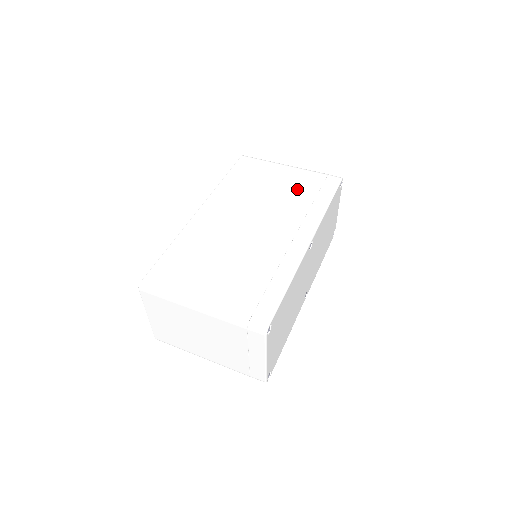
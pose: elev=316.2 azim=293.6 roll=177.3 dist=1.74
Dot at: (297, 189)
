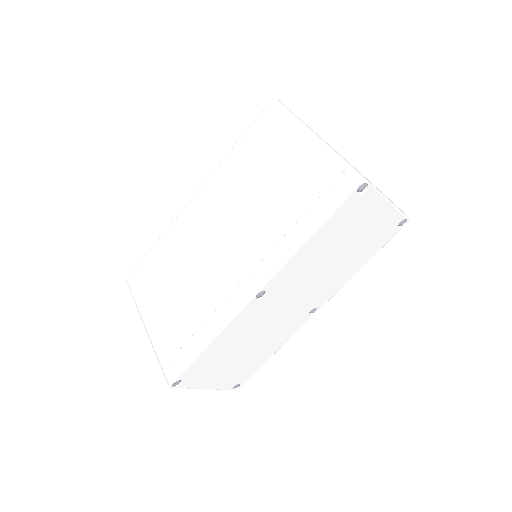
Dot at: (291, 191)
